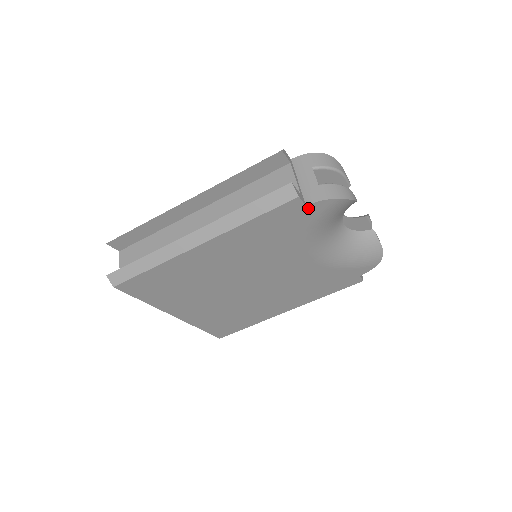
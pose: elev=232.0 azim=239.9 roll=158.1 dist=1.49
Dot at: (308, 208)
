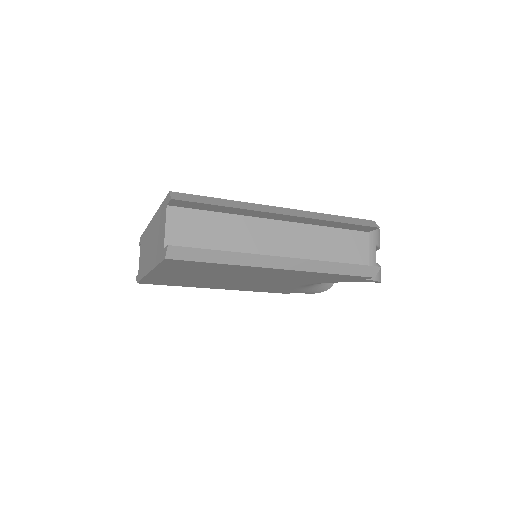
Dot at: (363, 280)
